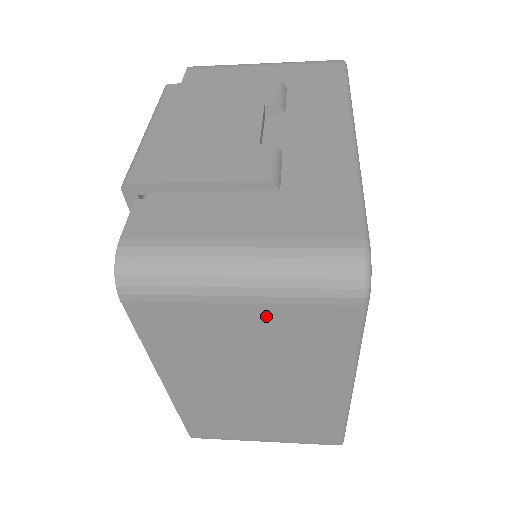
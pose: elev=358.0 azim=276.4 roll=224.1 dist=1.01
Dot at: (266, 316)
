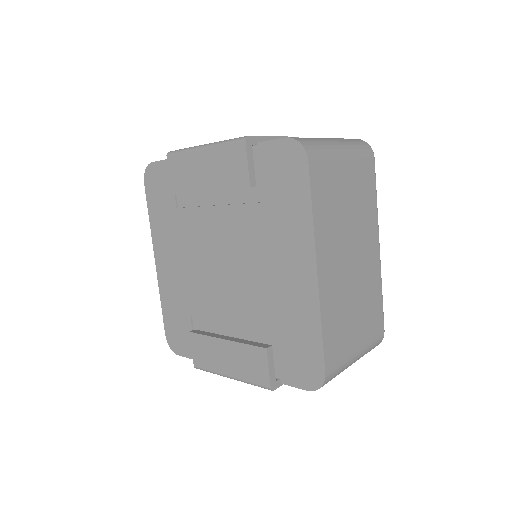
Dot at: (353, 171)
